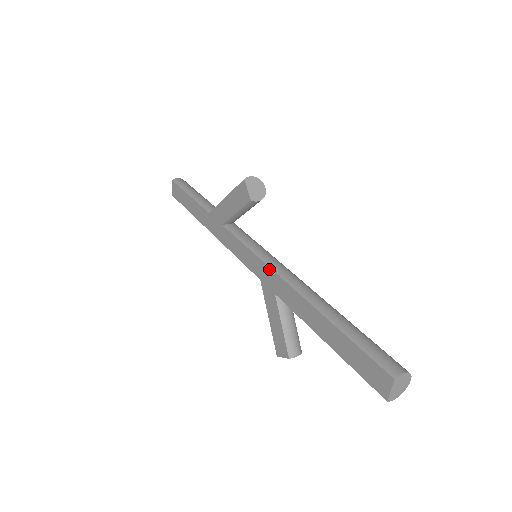
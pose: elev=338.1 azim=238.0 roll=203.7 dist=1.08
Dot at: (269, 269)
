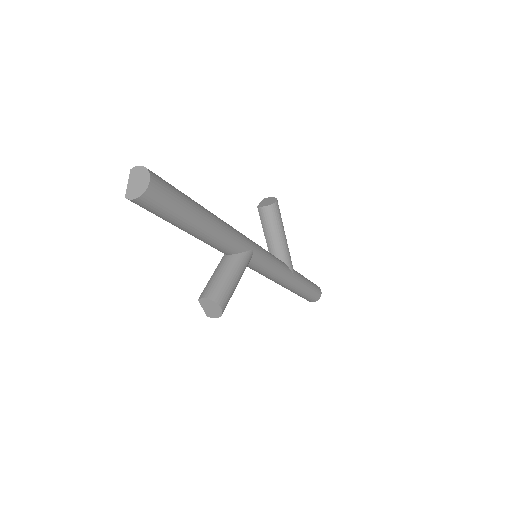
Dot at: occluded
